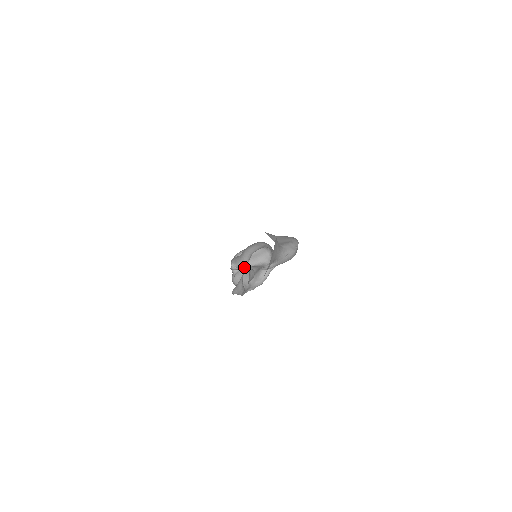
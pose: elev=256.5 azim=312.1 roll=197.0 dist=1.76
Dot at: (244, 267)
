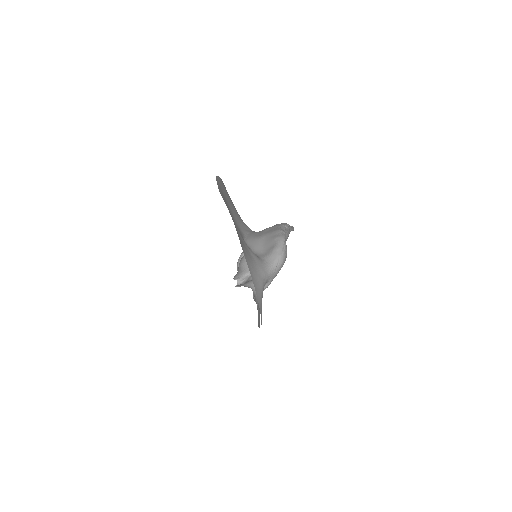
Dot at: (250, 274)
